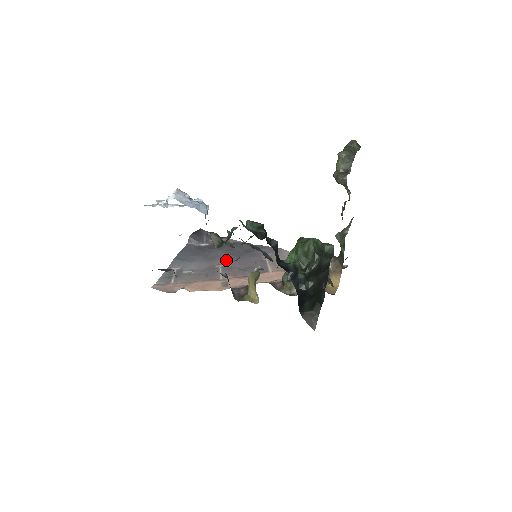
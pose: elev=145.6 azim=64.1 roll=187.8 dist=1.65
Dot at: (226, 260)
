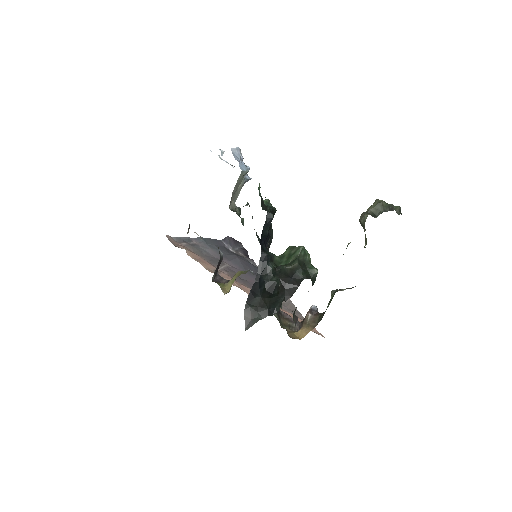
Dot at: (236, 266)
